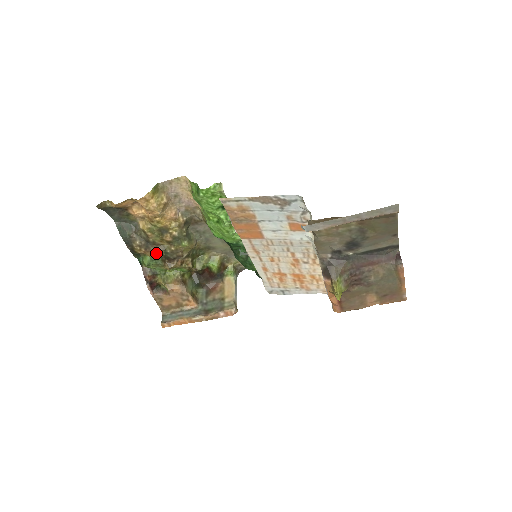
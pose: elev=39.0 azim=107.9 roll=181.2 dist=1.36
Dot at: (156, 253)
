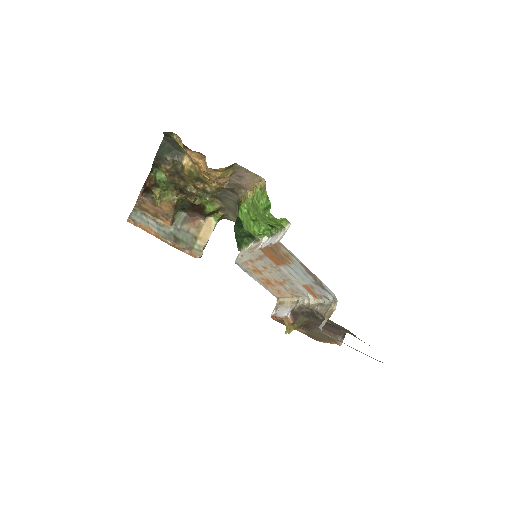
Dot at: (176, 182)
